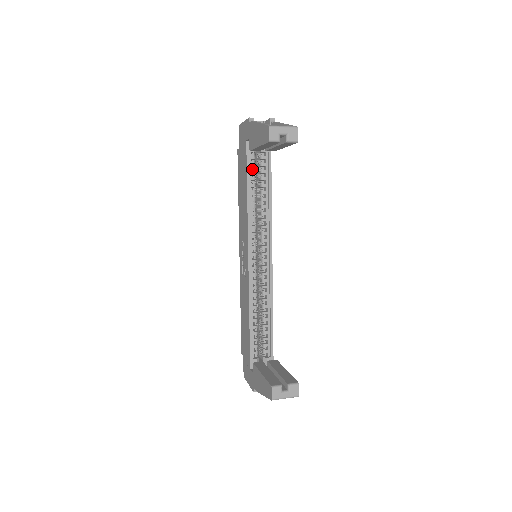
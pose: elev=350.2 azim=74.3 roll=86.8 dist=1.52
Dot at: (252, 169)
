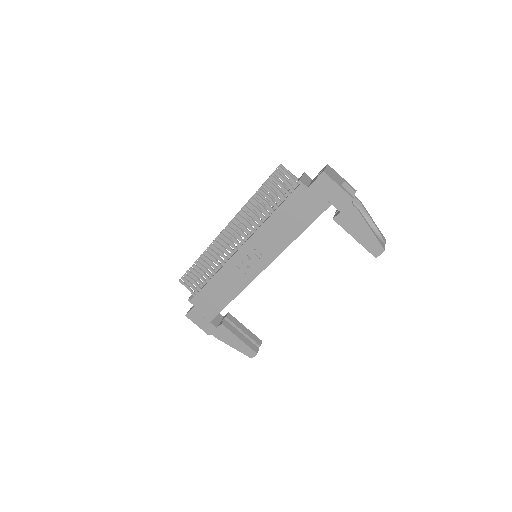
Dot at: occluded
